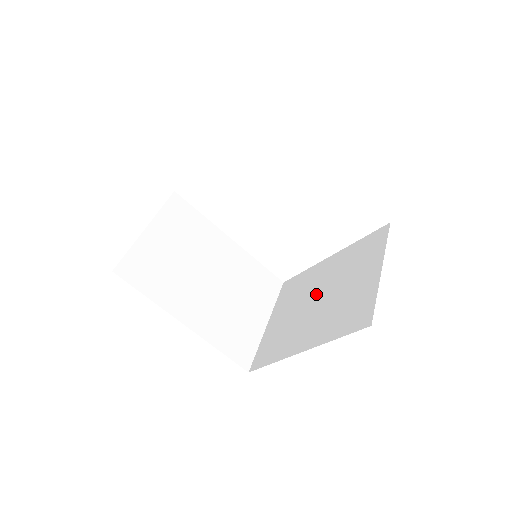
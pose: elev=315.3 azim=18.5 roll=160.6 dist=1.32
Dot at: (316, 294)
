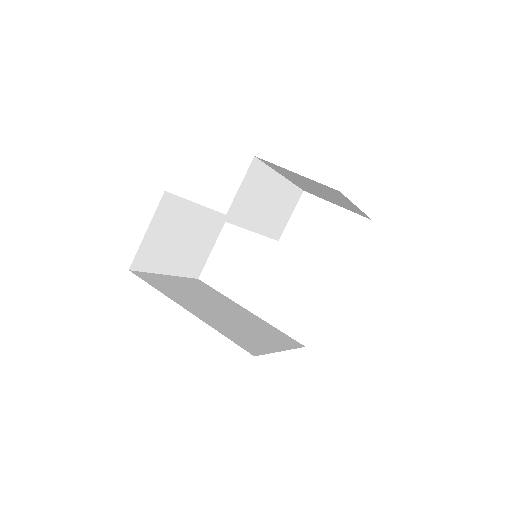
Dot at: occluded
